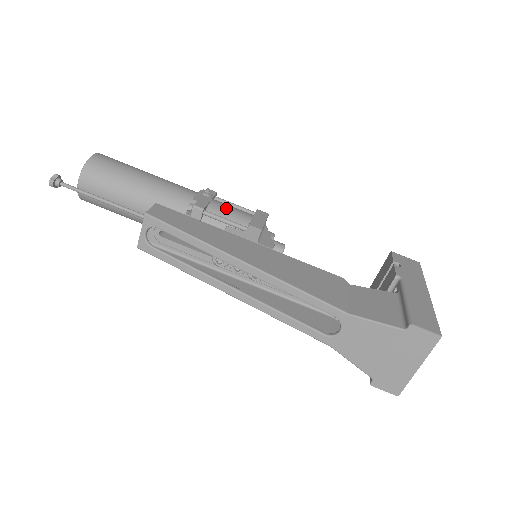
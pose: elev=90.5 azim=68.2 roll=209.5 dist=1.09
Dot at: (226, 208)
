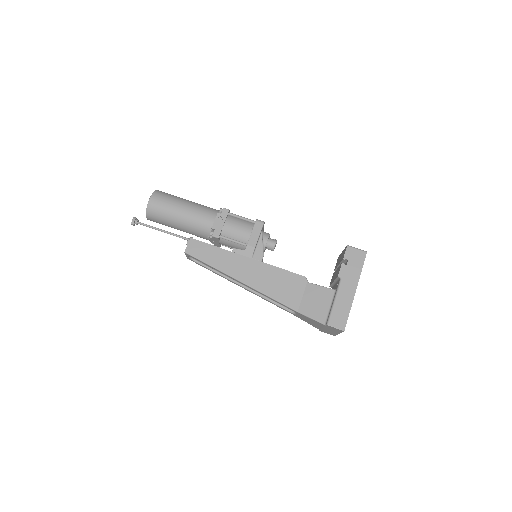
Dot at: (234, 229)
